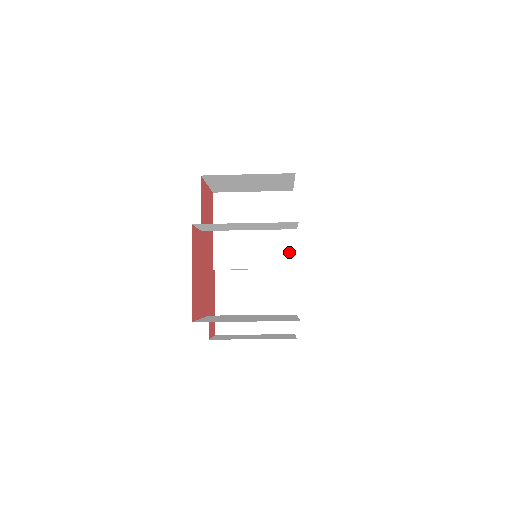
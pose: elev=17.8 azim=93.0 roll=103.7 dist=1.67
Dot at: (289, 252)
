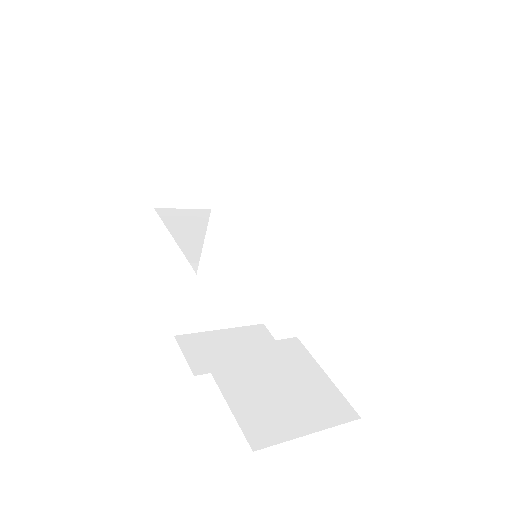
Dot at: (295, 250)
